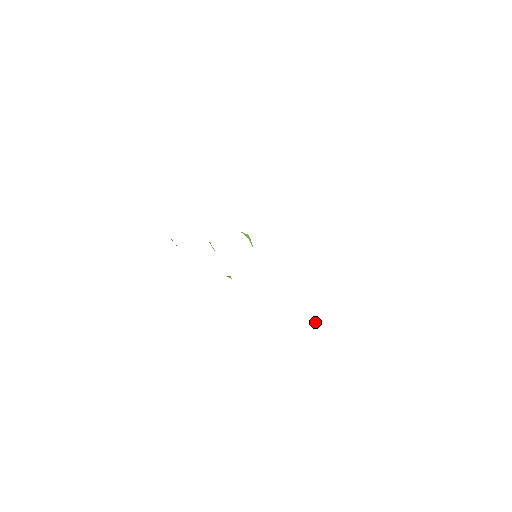
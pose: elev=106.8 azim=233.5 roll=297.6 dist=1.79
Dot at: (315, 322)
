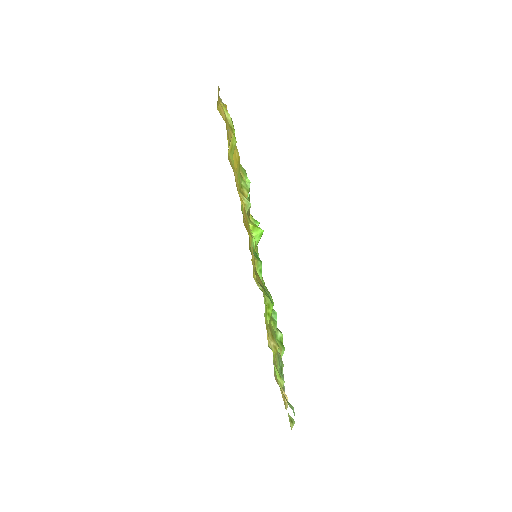
Dot at: occluded
